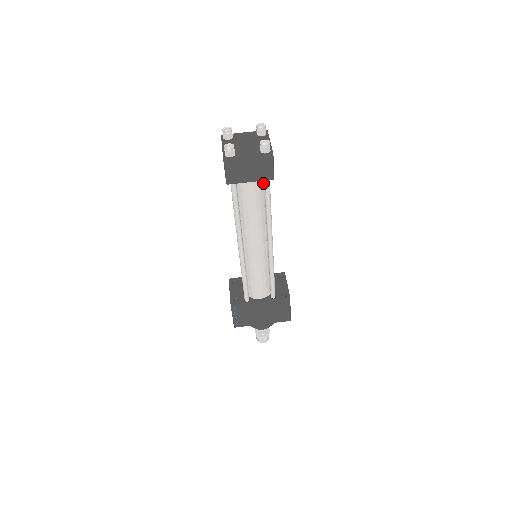
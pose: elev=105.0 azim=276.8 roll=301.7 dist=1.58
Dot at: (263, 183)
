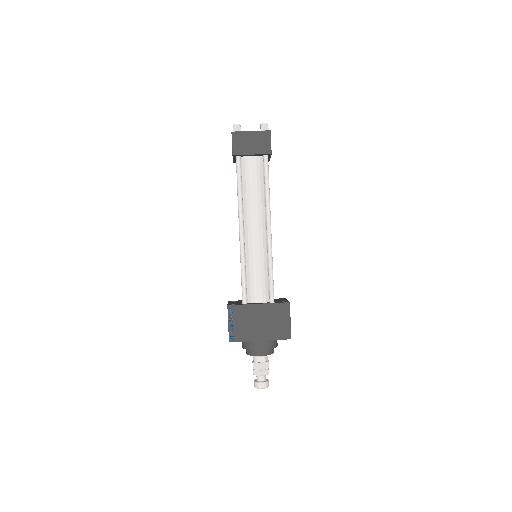
Dot at: (263, 165)
